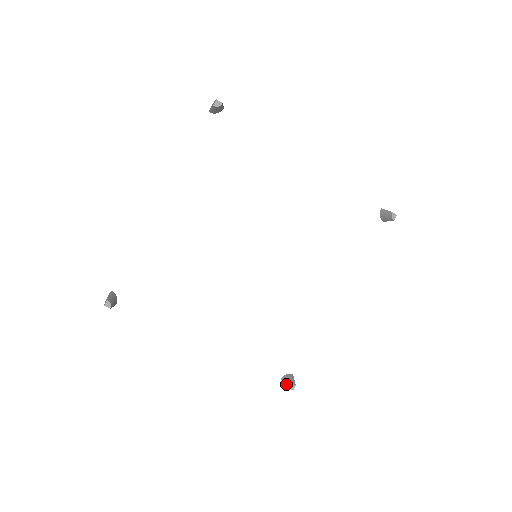
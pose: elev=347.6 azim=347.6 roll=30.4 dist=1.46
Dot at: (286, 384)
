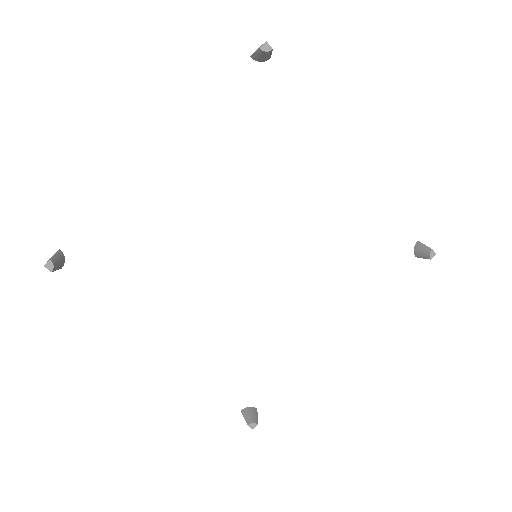
Dot at: (246, 419)
